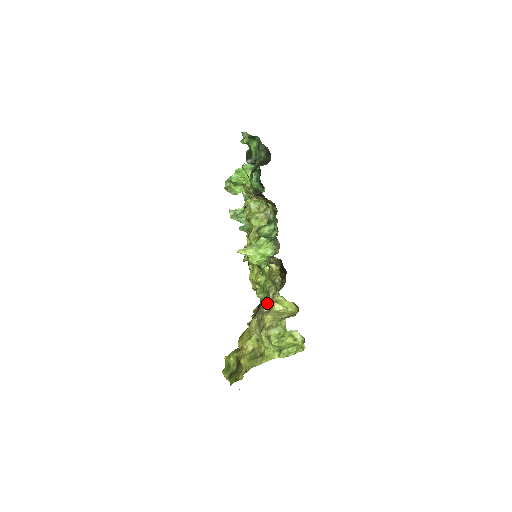
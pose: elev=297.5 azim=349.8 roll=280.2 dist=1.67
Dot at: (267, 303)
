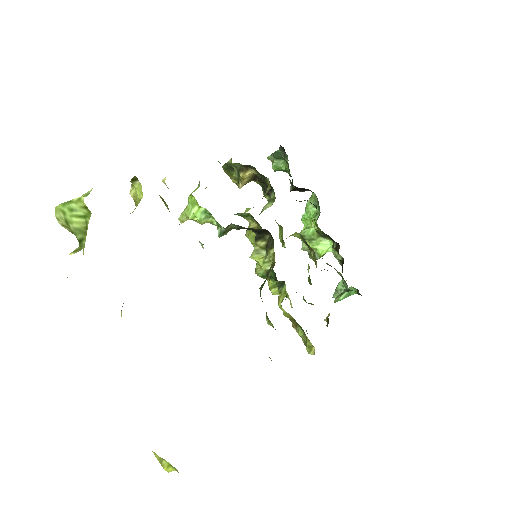
Dot at: occluded
